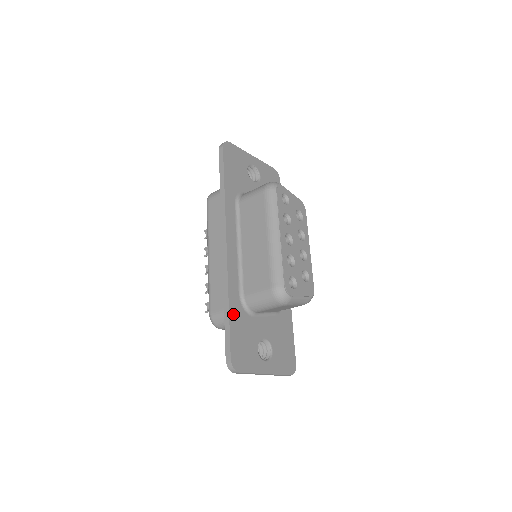
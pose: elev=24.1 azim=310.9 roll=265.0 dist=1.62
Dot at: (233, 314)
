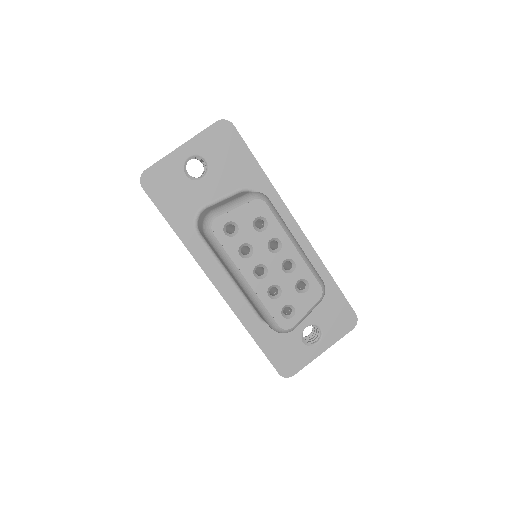
Dot at: (260, 339)
